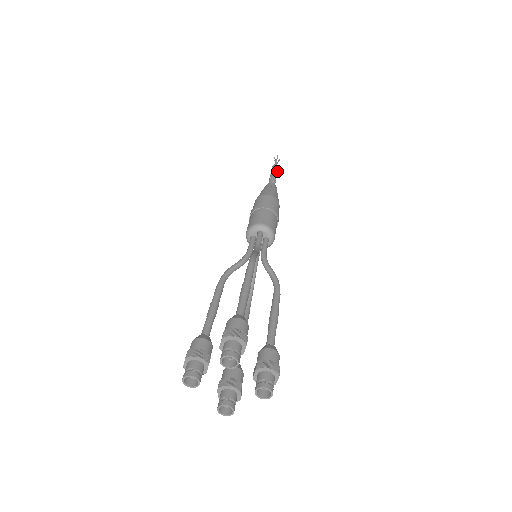
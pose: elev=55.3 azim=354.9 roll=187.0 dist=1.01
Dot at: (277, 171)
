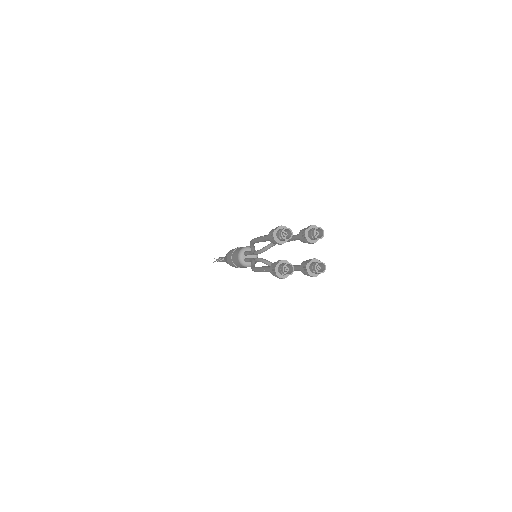
Dot at: occluded
